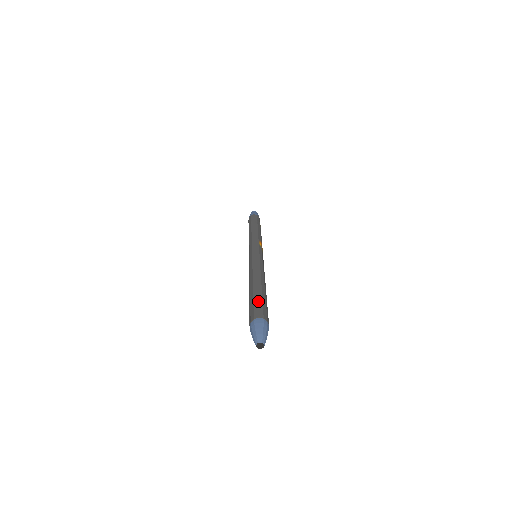
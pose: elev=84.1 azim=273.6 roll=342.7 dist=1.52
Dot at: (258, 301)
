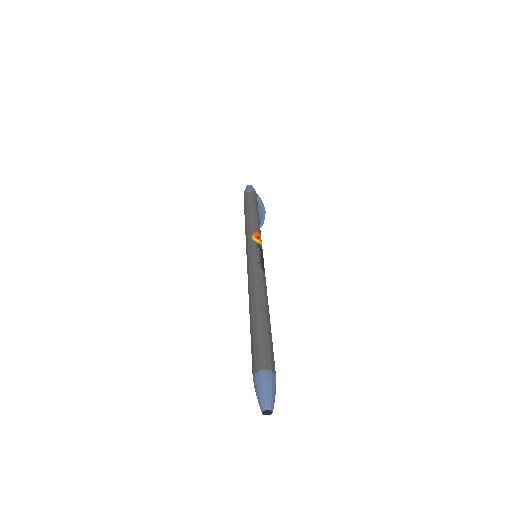
Dot at: (253, 343)
